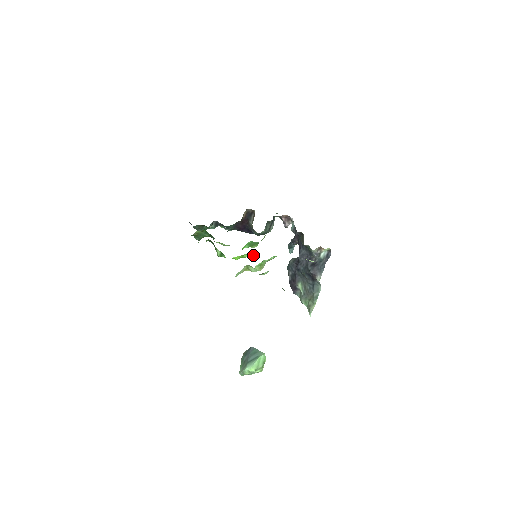
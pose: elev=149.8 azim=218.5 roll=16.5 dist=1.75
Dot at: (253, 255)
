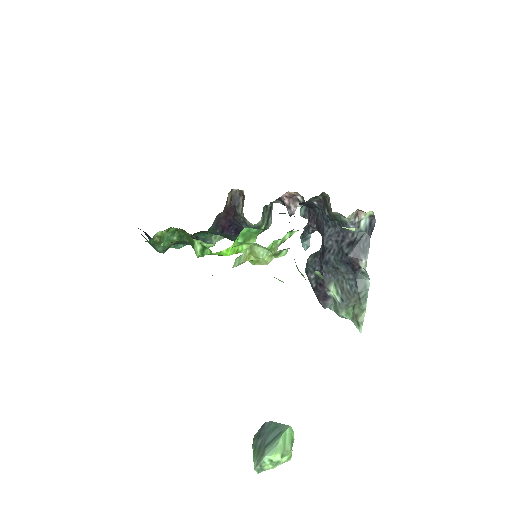
Dot at: occluded
